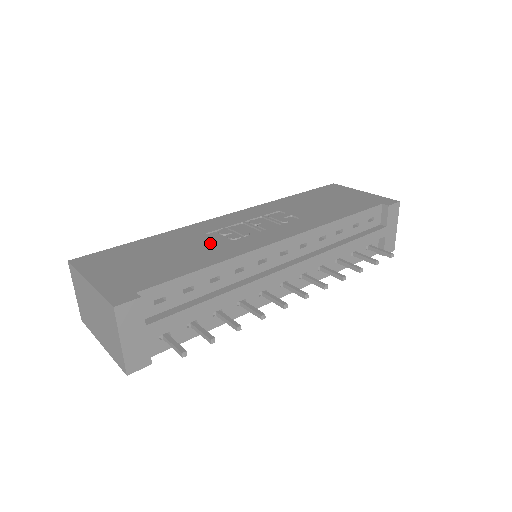
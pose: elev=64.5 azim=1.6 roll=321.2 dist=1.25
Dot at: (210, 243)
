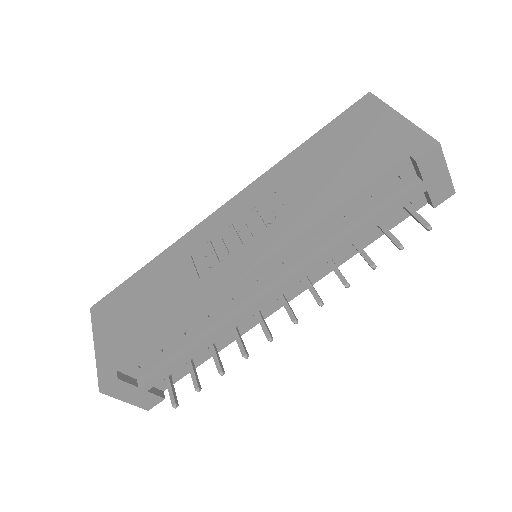
Dot at: (188, 278)
